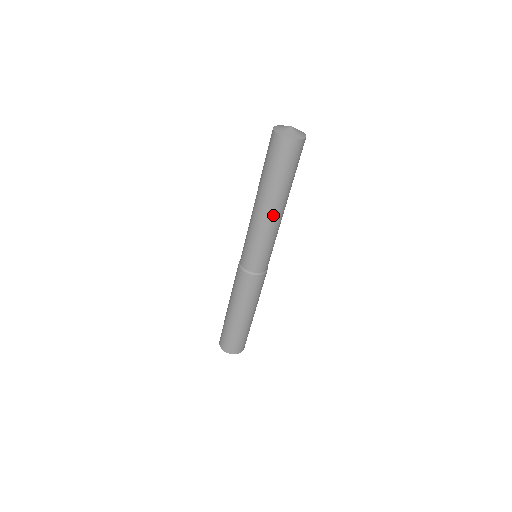
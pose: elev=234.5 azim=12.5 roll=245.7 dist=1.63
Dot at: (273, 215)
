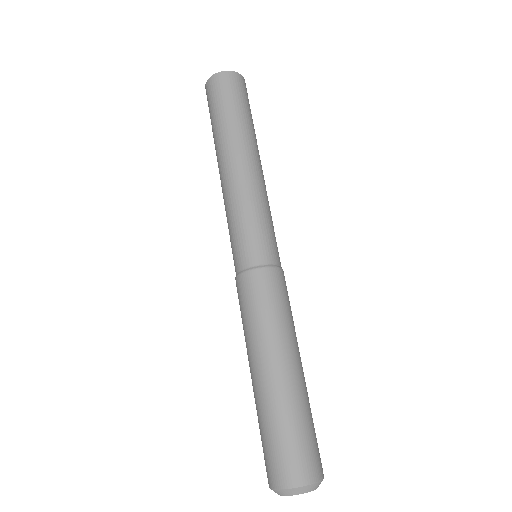
Dot at: (260, 168)
